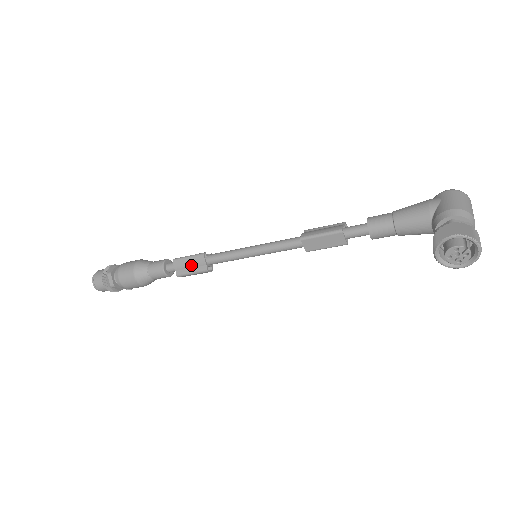
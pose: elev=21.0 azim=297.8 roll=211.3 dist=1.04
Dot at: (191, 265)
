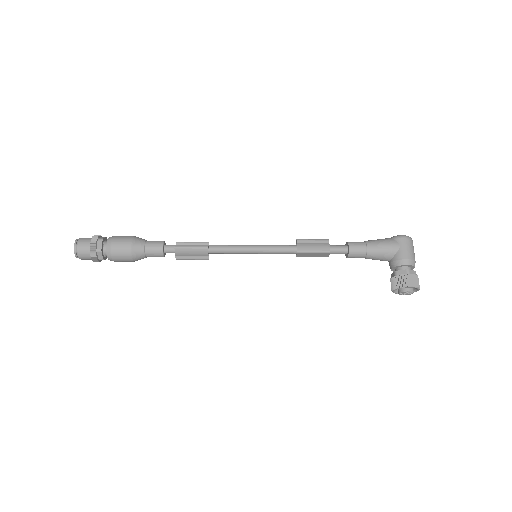
Dot at: (193, 254)
